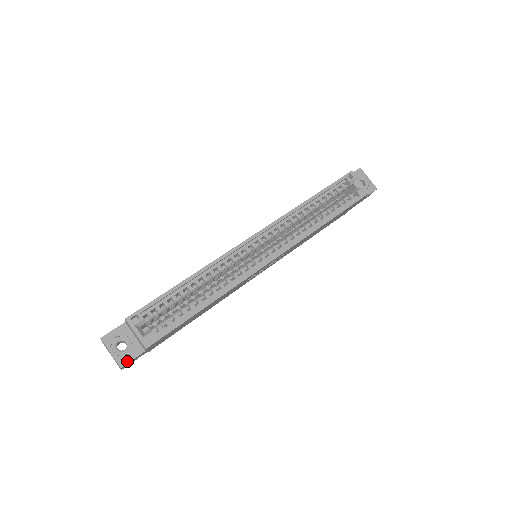
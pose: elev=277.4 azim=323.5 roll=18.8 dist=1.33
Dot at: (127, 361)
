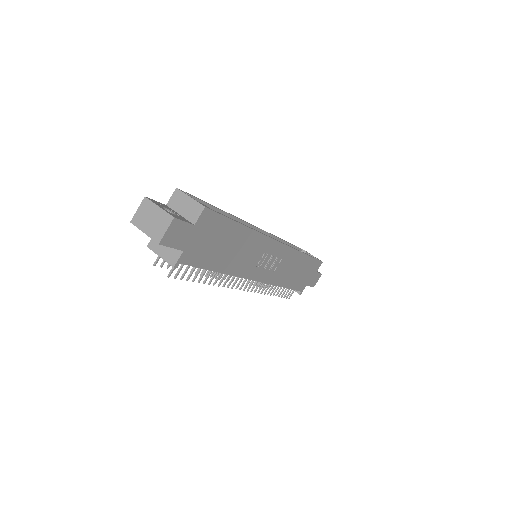
Dot at: (179, 218)
